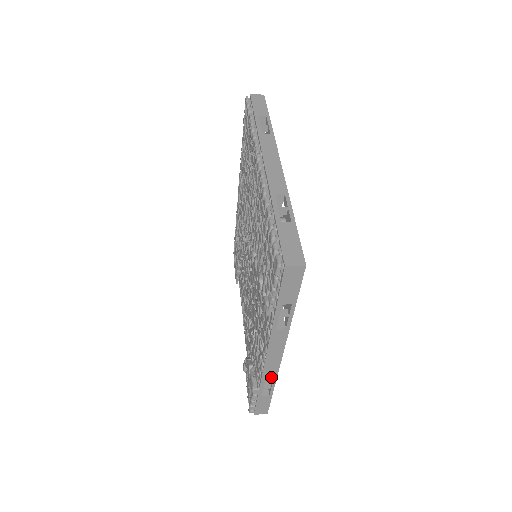
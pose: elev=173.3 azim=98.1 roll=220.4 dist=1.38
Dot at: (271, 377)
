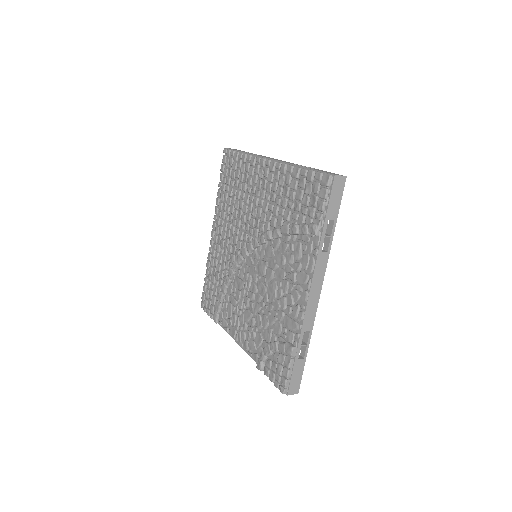
Dot at: (309, 326)
